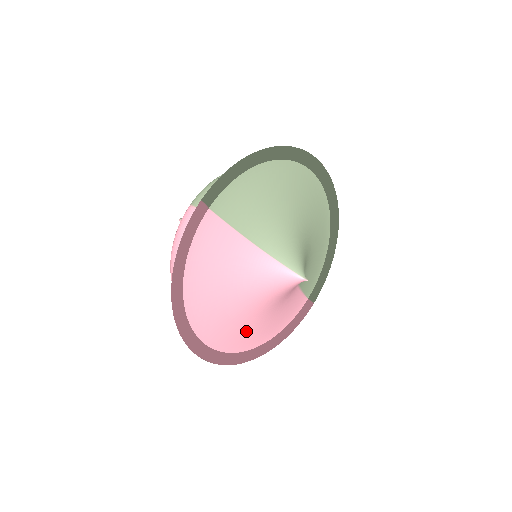
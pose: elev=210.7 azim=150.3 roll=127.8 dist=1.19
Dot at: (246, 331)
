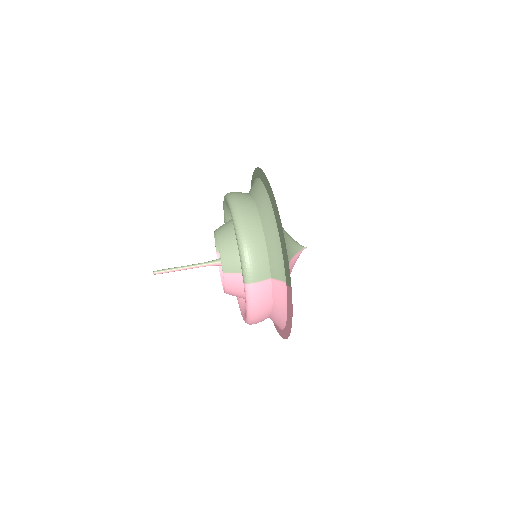
Dot at: occluded
